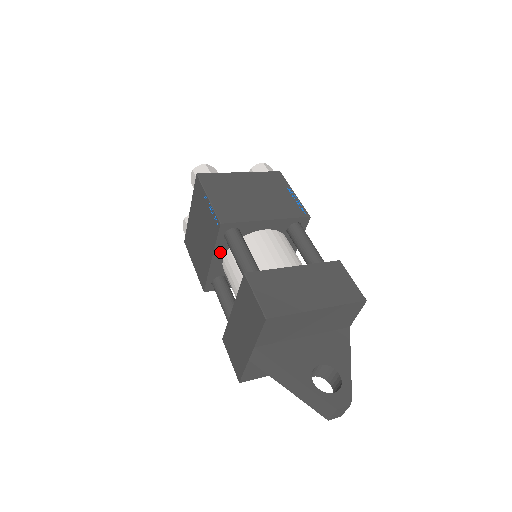
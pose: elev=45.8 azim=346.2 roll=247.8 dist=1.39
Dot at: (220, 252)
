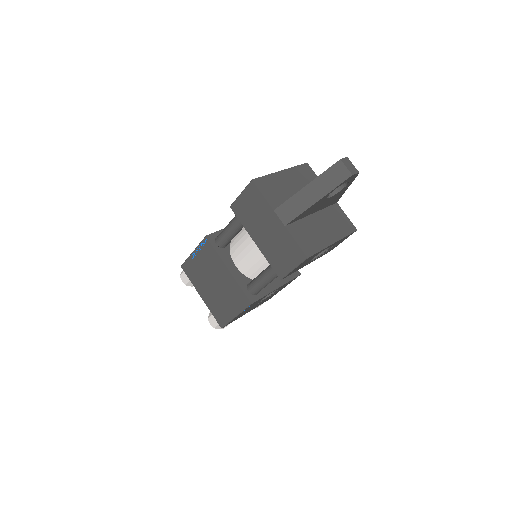
Dot at: (227, 260)
